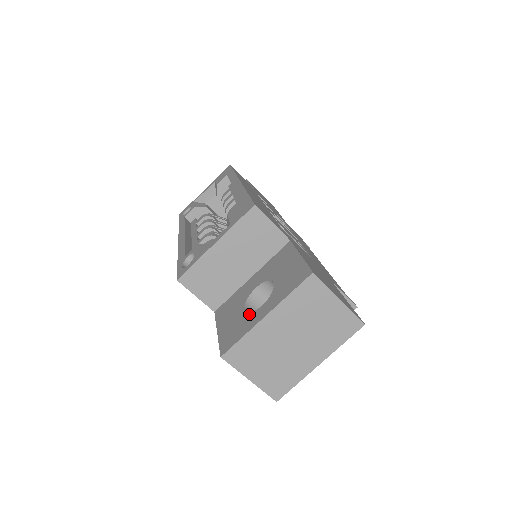
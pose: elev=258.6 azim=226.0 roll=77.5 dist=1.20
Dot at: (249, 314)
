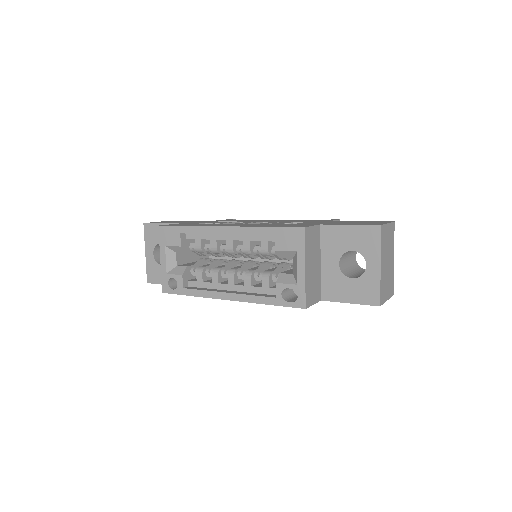
Dot at: (363, 276)
